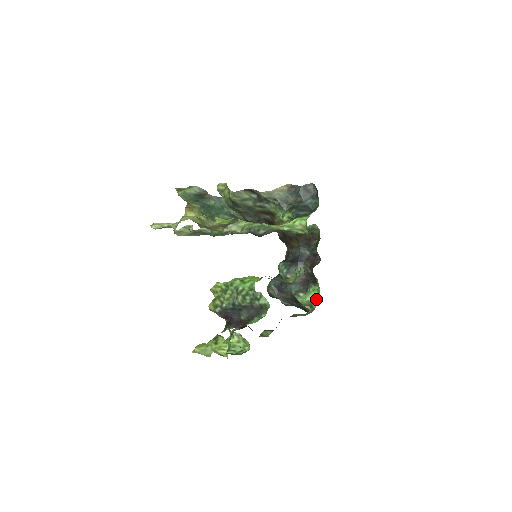
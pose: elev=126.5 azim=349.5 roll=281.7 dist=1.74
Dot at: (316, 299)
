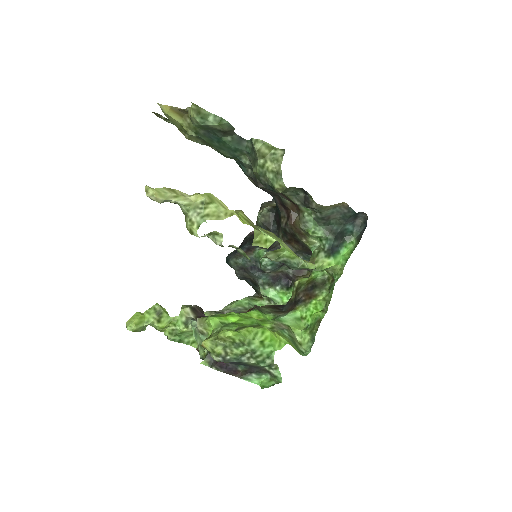
Dot at: (281, 302)
